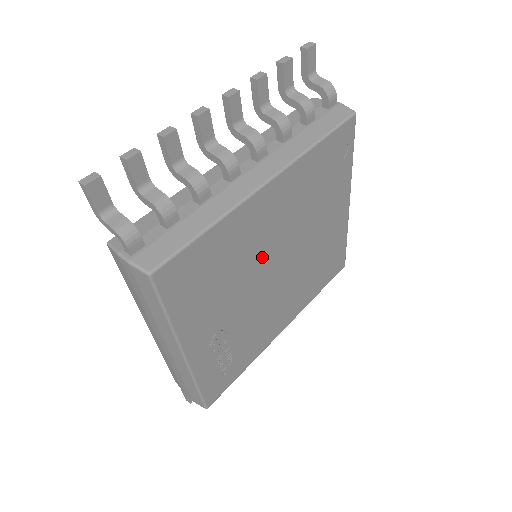
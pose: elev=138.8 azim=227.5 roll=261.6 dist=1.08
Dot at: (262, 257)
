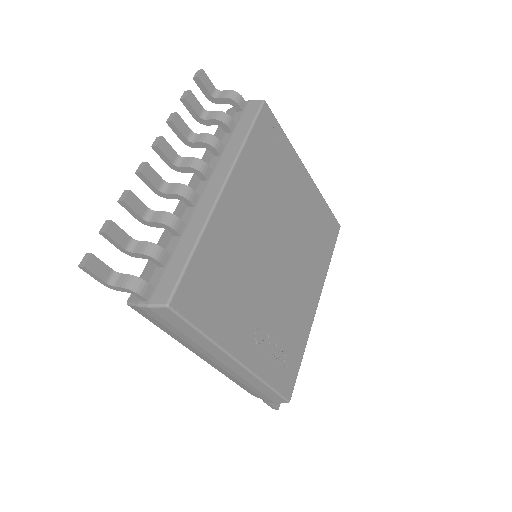
Dot at: (257, 251)
